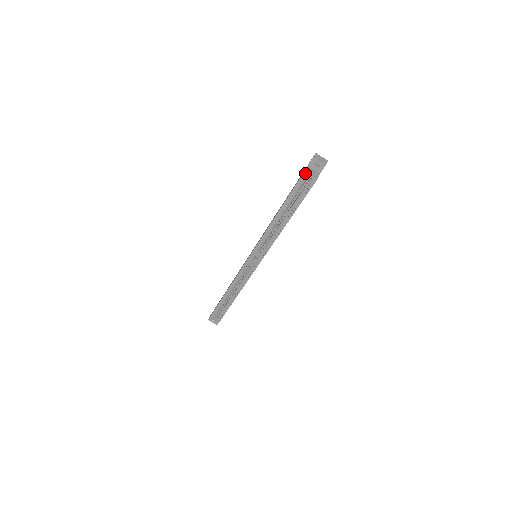
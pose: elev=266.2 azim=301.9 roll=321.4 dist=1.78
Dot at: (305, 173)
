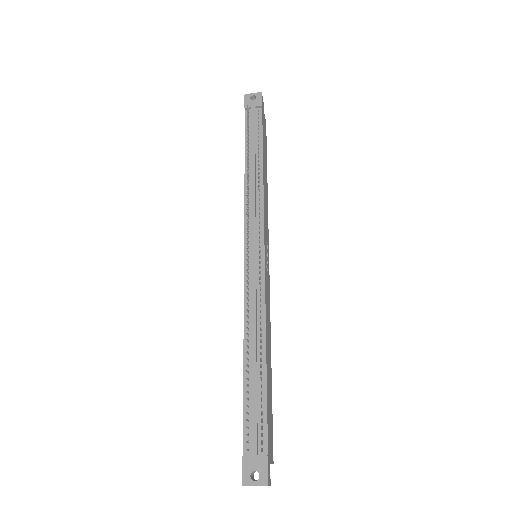
Dot at: occluded
